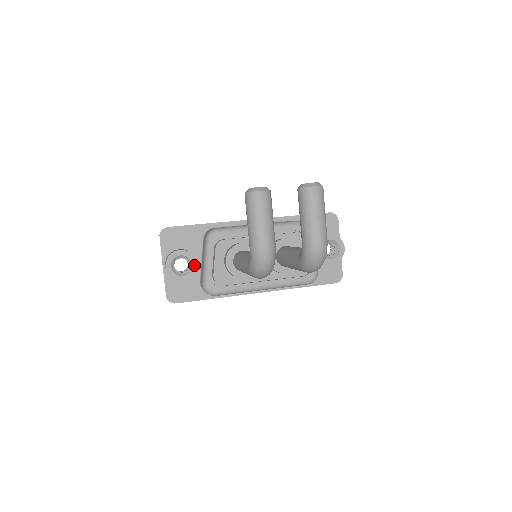
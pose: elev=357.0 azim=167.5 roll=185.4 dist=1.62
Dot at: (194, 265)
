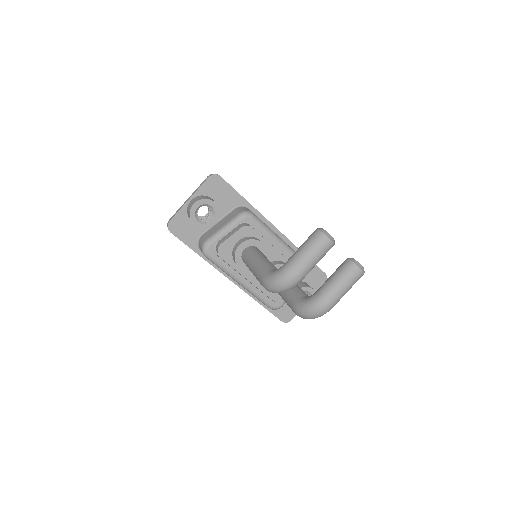
Dot at: (213, 222)
